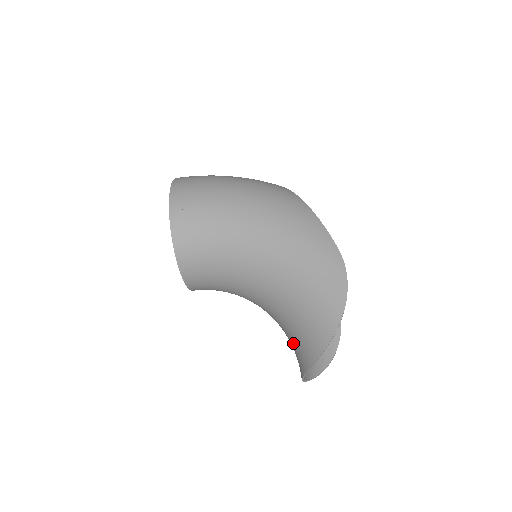
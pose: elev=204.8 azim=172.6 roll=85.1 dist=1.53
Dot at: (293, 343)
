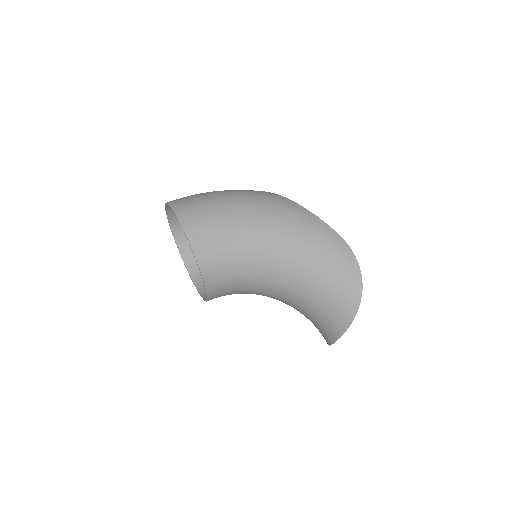
Dot at: (318, 319)
